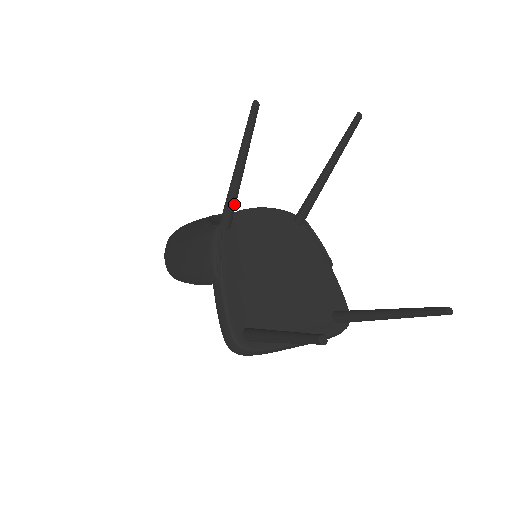
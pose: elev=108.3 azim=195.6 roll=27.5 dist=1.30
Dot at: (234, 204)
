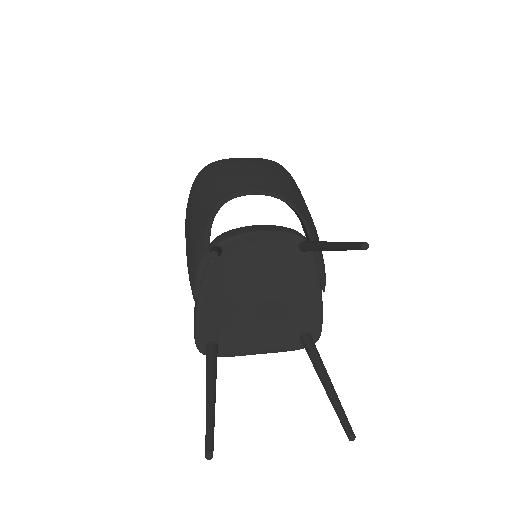
Dot at: occluded
